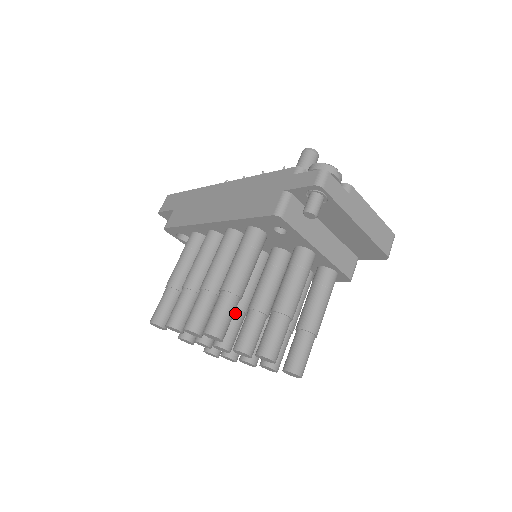
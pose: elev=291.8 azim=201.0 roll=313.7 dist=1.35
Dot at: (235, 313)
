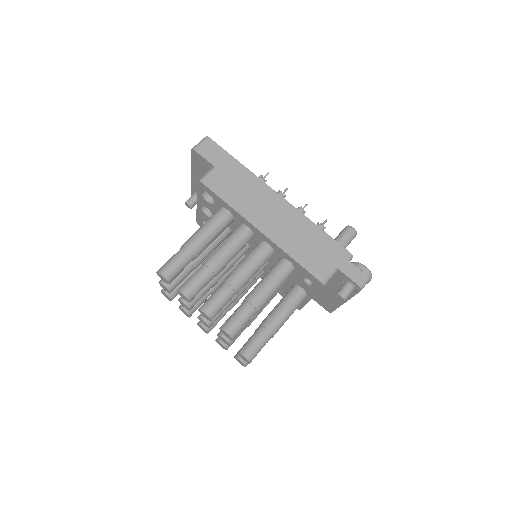
Dot at: (229, 302)
